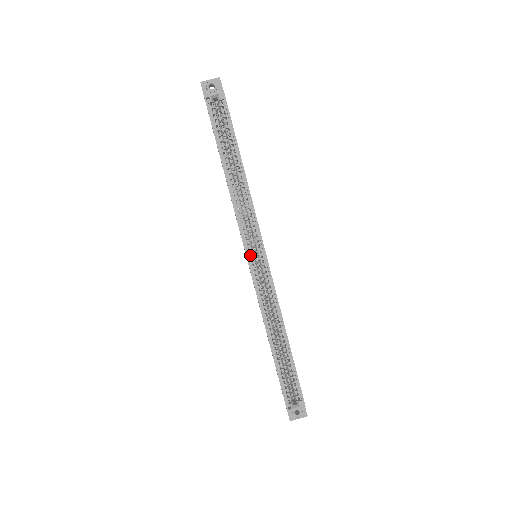
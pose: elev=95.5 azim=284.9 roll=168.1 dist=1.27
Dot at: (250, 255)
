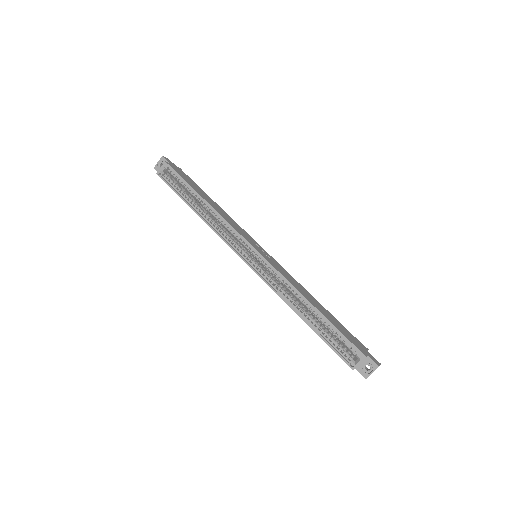
Dot at: (245, 257)
